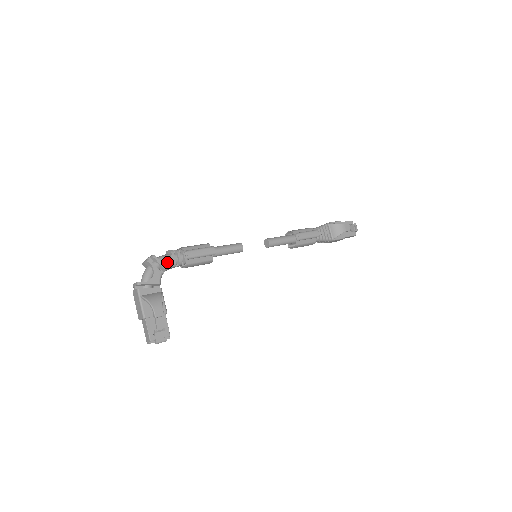
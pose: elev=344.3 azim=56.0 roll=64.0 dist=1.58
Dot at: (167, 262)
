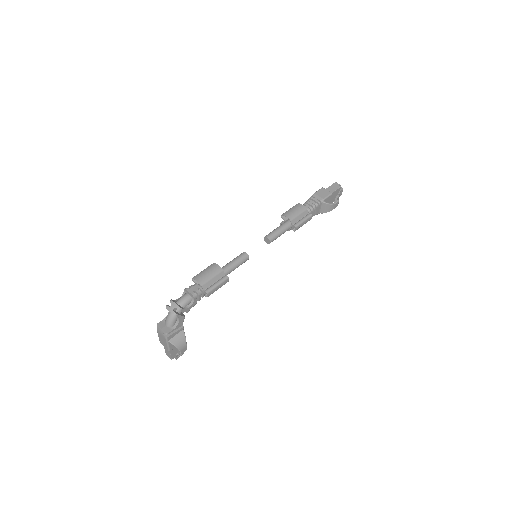
Dot at: (190, 307)
